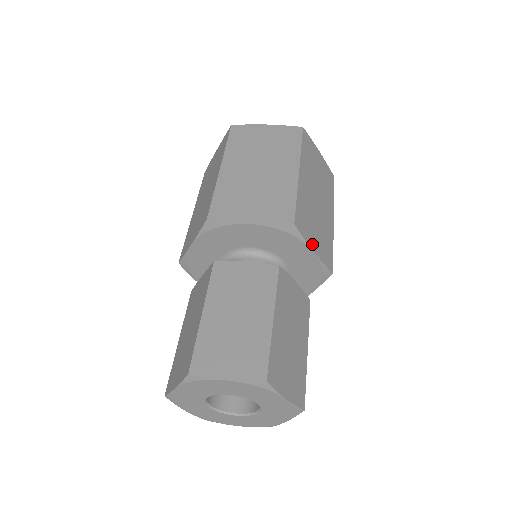
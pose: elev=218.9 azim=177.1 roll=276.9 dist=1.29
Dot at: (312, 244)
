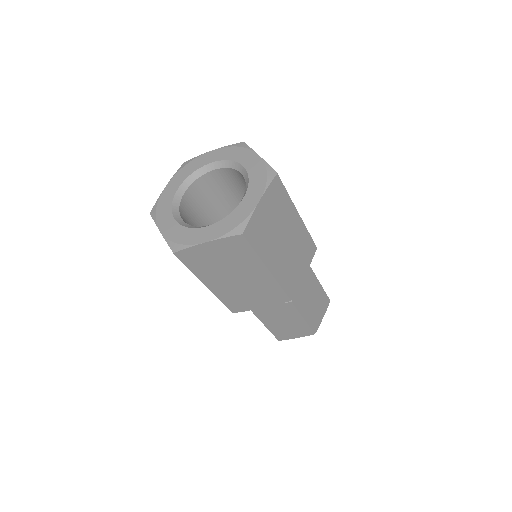
Dot at: occluded
